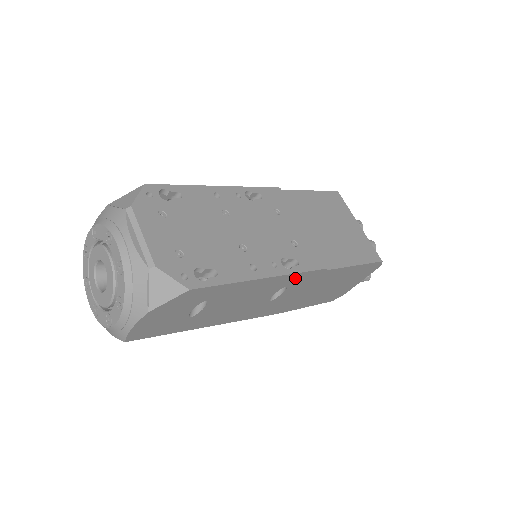
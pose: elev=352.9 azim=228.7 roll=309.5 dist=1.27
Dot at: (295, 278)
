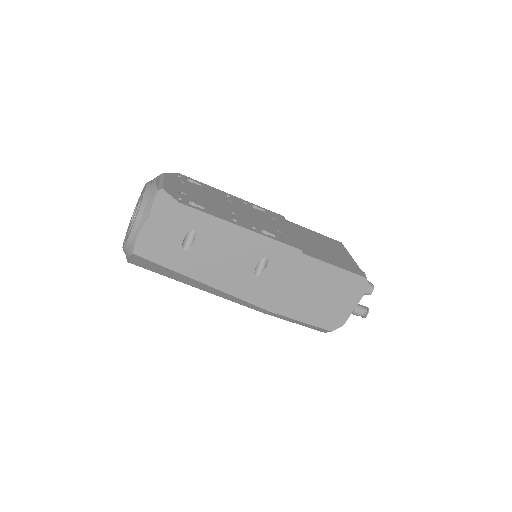
Dot at: (272, 247)
